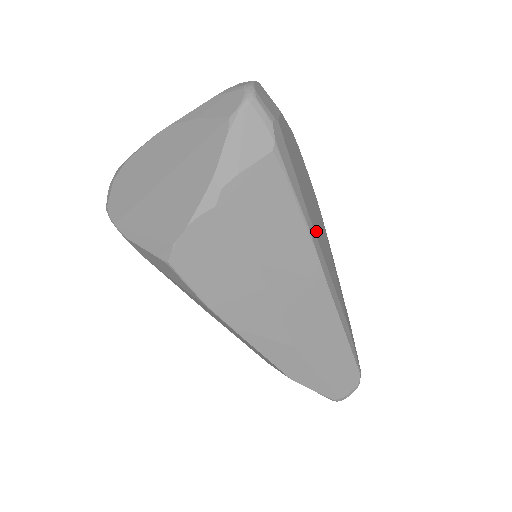
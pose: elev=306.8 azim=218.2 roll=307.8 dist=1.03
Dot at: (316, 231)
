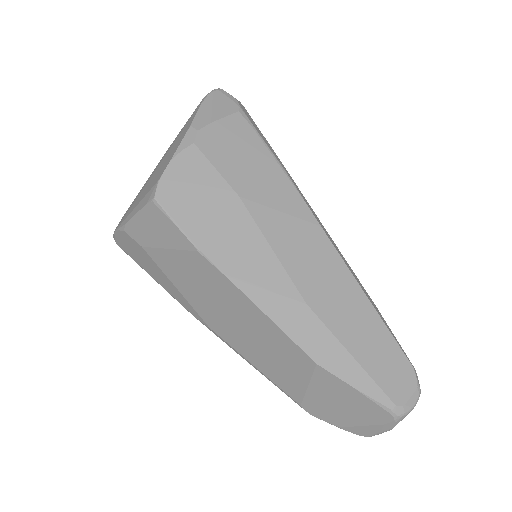
Dot at: occluded
